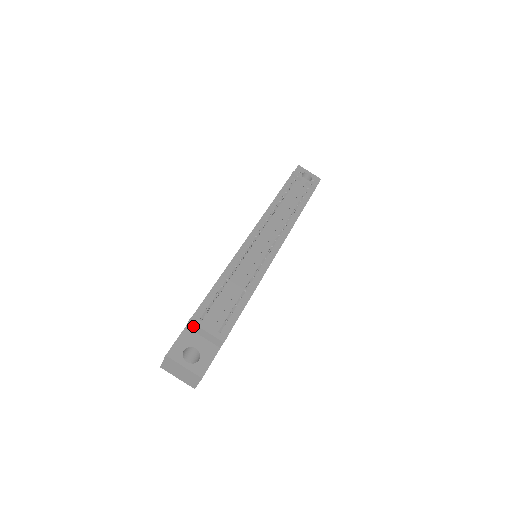
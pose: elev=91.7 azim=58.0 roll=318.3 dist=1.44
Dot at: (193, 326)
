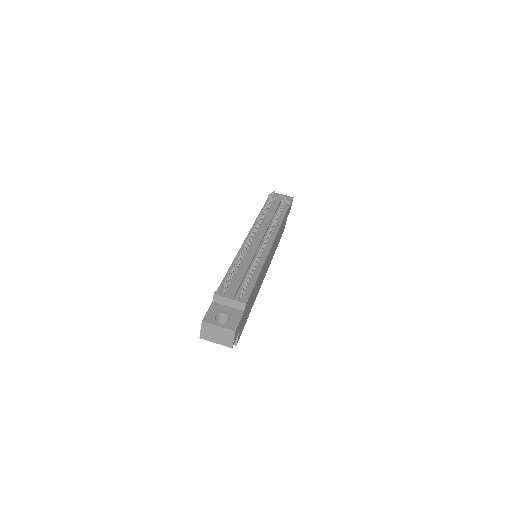
Dot at: (218, 298)
